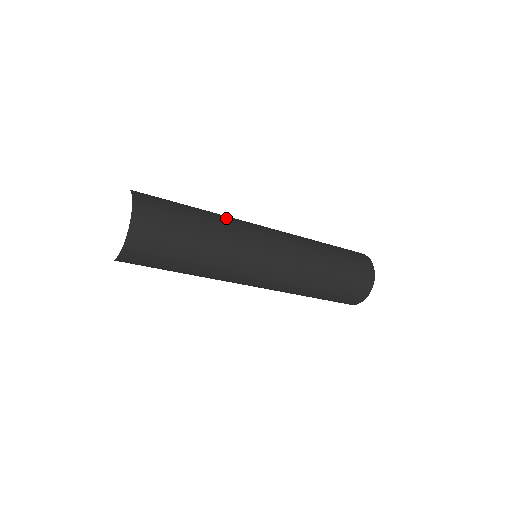
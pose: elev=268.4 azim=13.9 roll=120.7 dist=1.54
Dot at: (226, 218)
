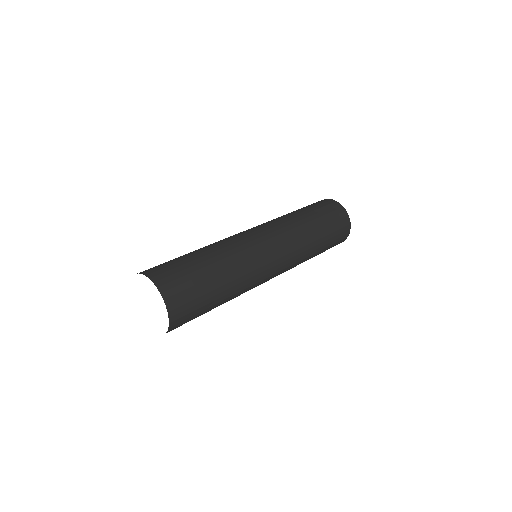
Dot at: occluded
